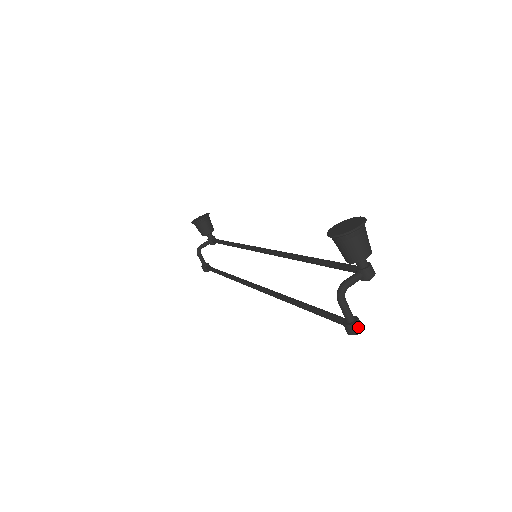
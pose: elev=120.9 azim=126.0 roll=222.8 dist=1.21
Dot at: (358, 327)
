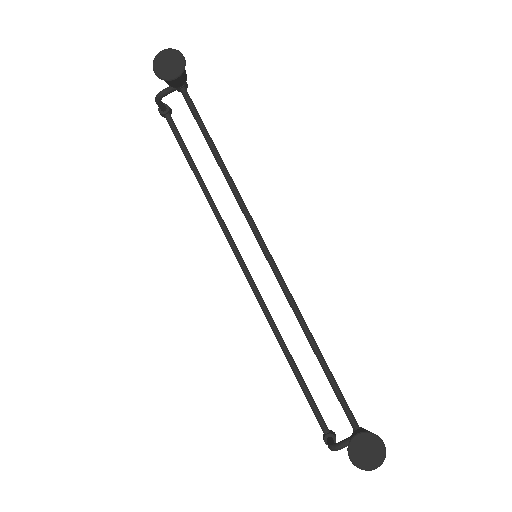
Dot at: occluded
